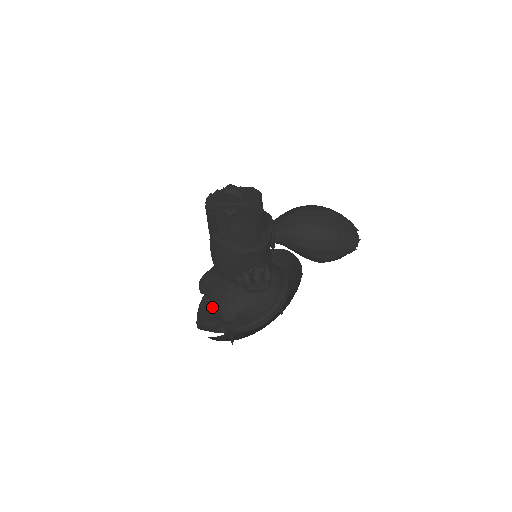
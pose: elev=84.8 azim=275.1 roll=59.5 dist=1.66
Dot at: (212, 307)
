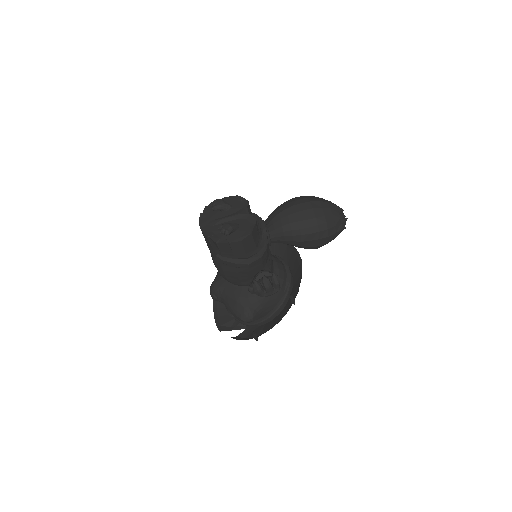
Dot at: (228, 311)
